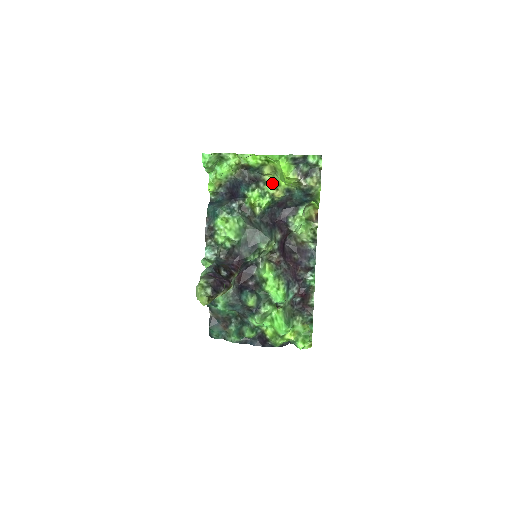
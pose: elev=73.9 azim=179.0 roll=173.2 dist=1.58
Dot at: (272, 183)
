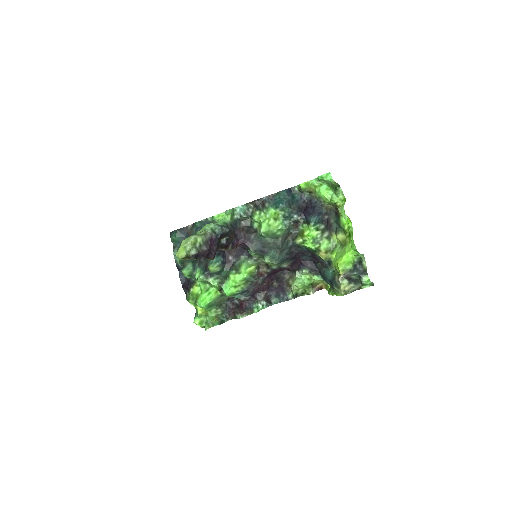
Dot at: (331, 244)
